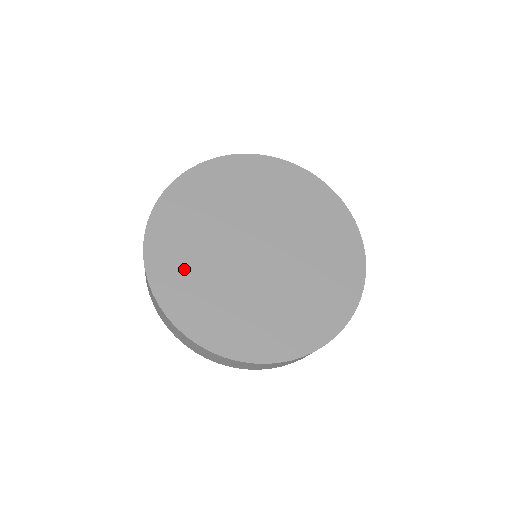
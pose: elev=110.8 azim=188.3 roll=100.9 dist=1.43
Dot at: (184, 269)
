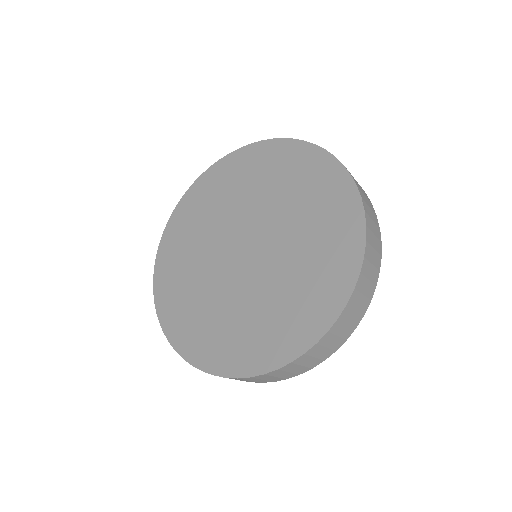
Dot at: (191, 313)
